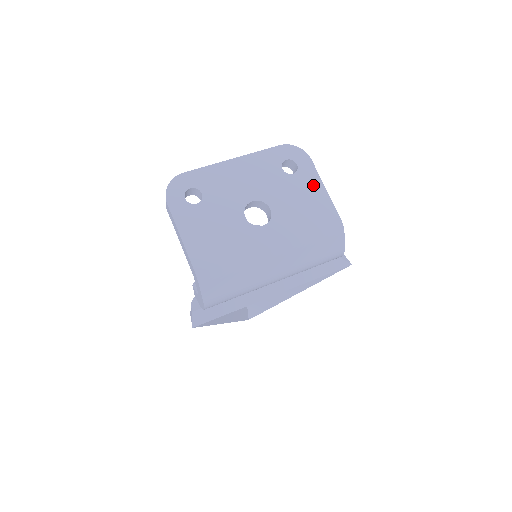
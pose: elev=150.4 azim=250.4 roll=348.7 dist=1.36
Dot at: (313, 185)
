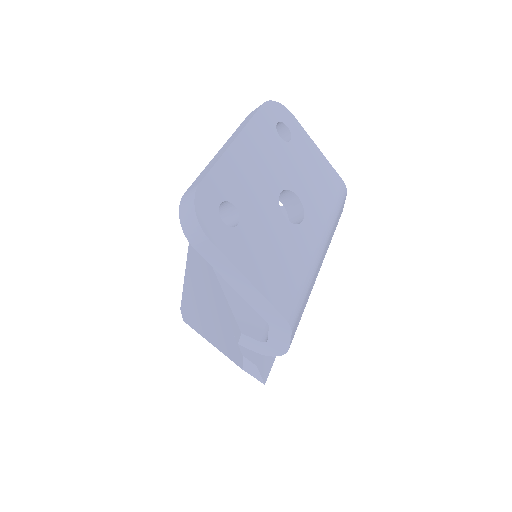
Dot at: (310, 149)
